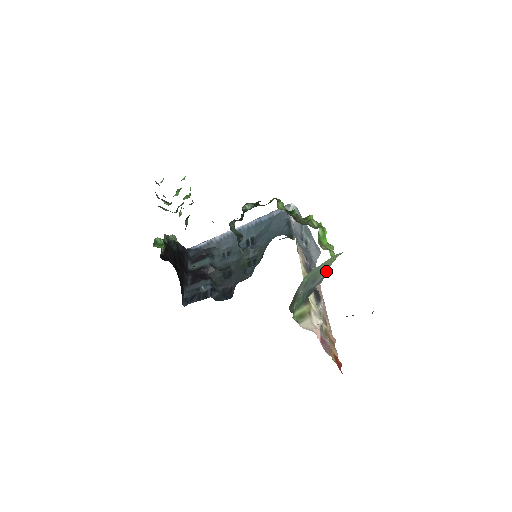
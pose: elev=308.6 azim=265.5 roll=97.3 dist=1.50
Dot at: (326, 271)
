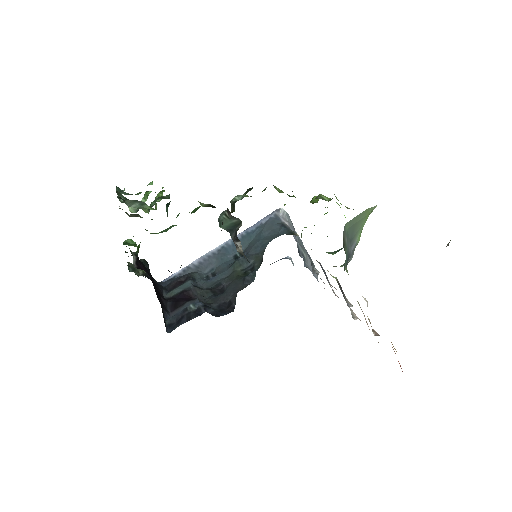
Dot at: (359, 234)
